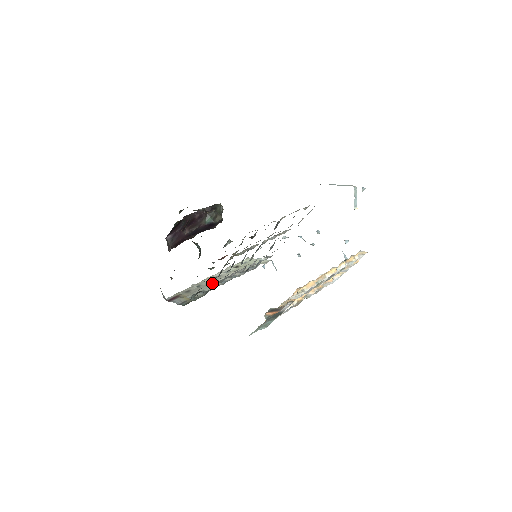
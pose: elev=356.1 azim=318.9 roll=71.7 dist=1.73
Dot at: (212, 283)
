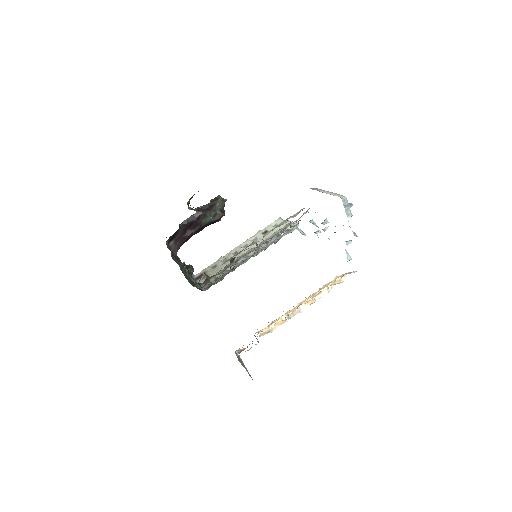
Dot at: (236, 258)
